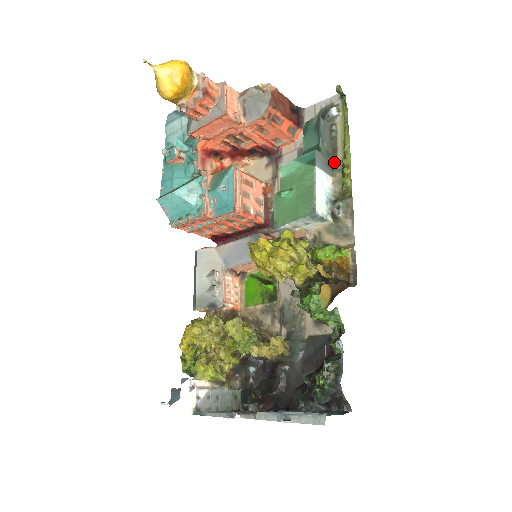
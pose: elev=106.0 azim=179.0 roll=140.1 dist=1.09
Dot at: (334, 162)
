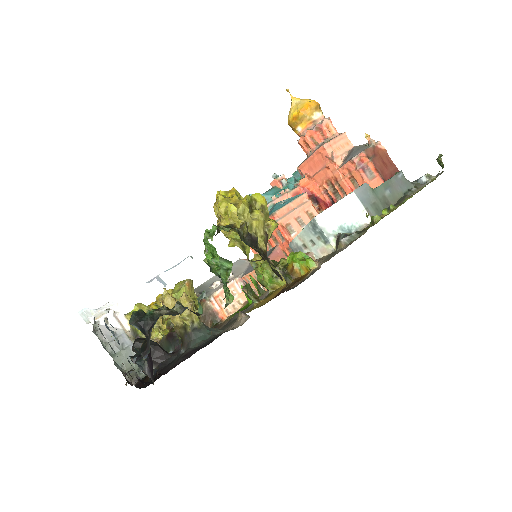
Dot at: occluded
